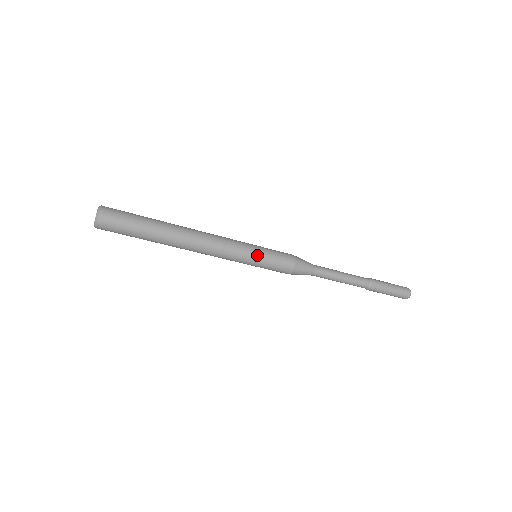
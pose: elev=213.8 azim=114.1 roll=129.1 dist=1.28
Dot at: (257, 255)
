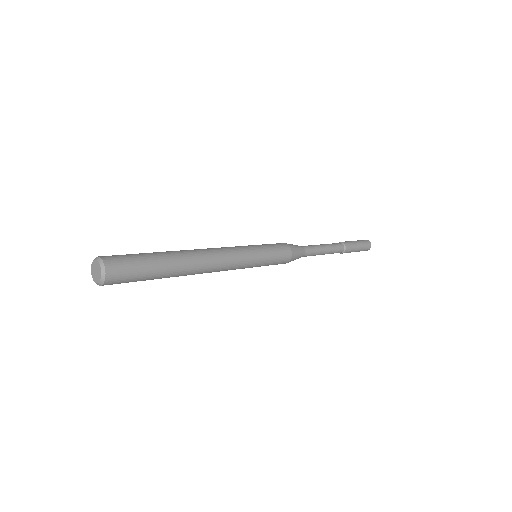
Dot at: (259, 264)
